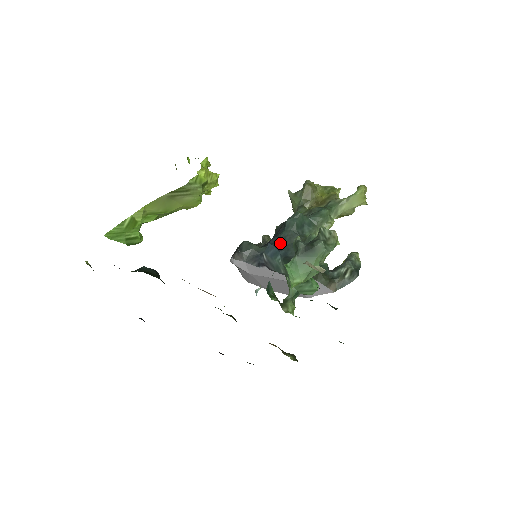
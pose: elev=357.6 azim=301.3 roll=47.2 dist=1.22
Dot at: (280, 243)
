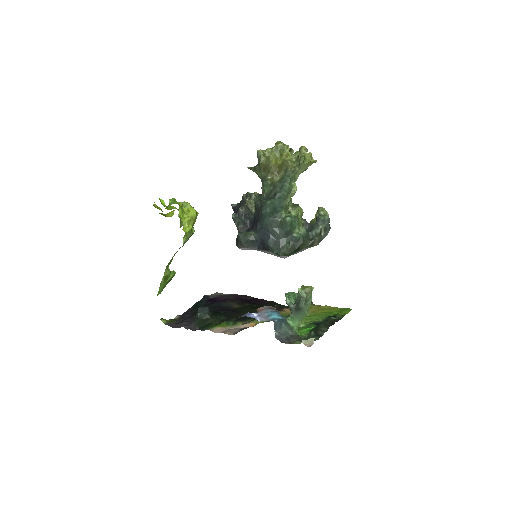
Dot at: (266, 230)
